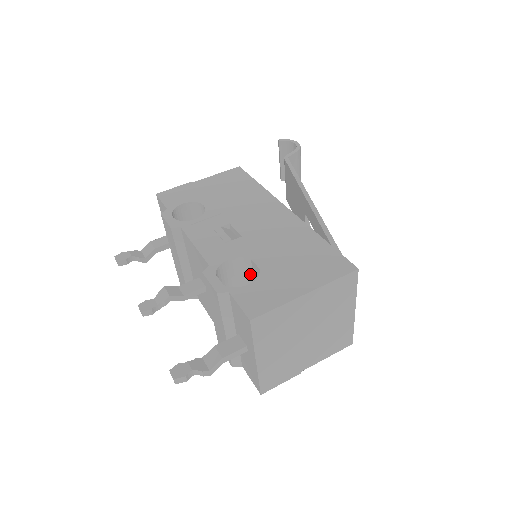
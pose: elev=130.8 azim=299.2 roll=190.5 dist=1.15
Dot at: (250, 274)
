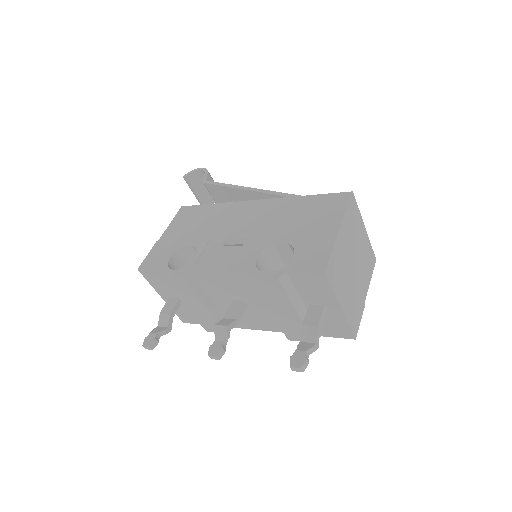
Dot at: (278, 258)
